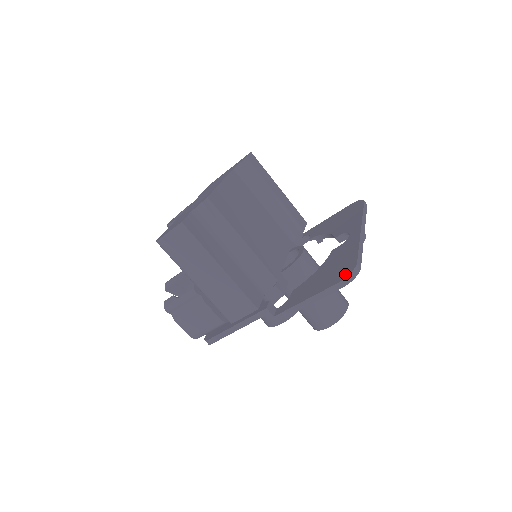
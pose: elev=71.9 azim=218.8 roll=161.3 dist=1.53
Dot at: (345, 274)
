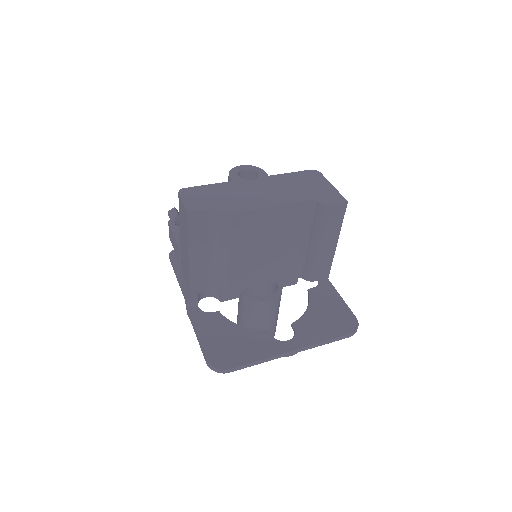
Dot at: (216, 363)
